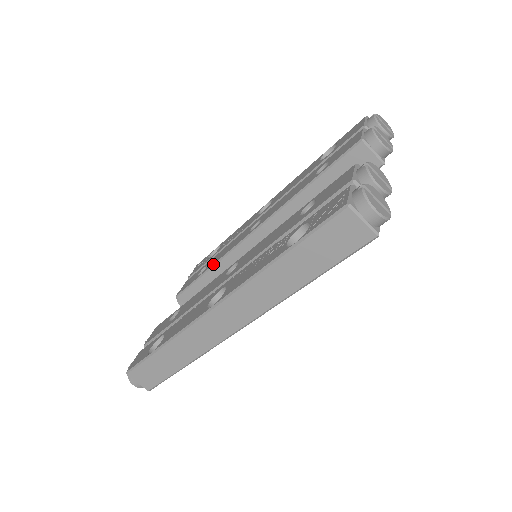
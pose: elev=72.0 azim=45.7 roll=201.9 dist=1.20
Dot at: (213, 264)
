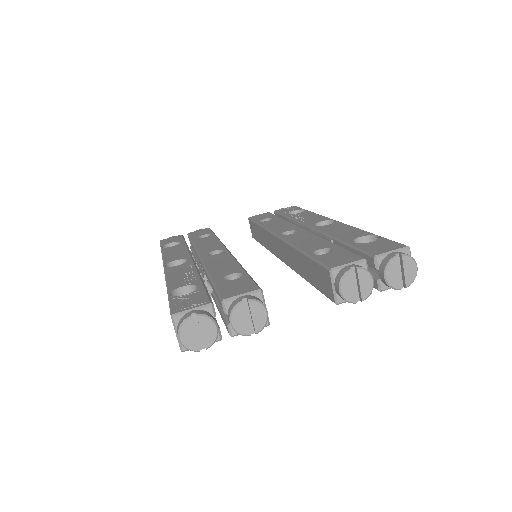
Dot at: (263, 225)
